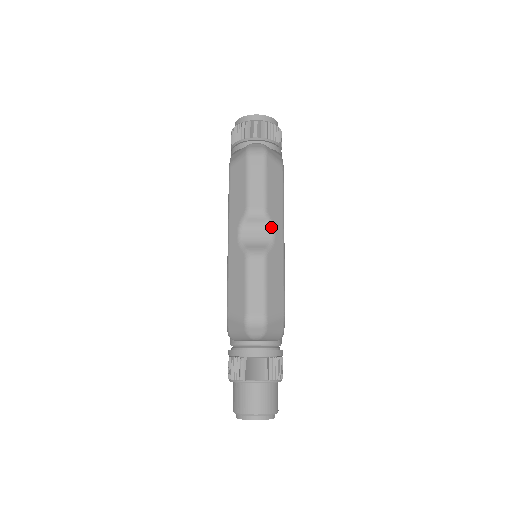
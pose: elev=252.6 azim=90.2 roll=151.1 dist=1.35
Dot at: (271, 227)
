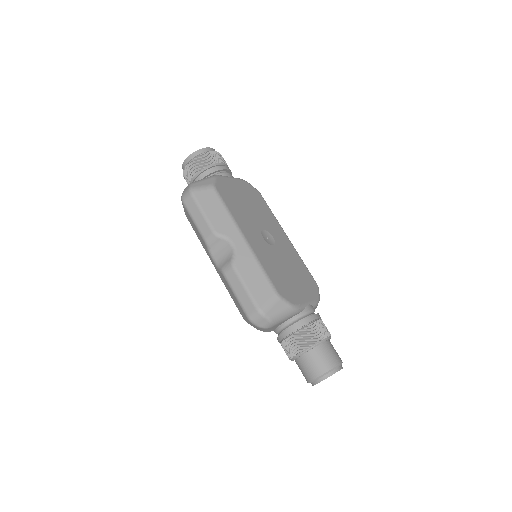
Dot at: (227, 240)
